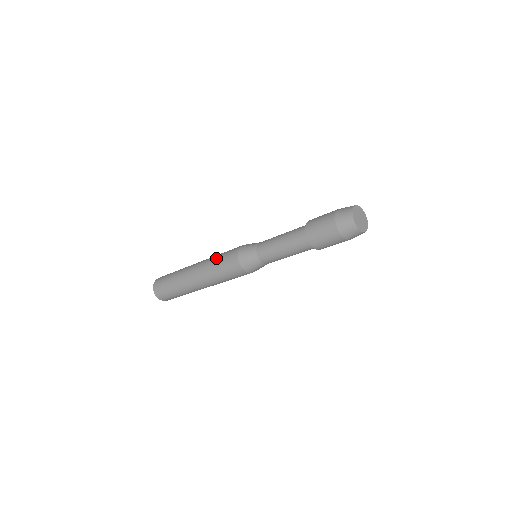
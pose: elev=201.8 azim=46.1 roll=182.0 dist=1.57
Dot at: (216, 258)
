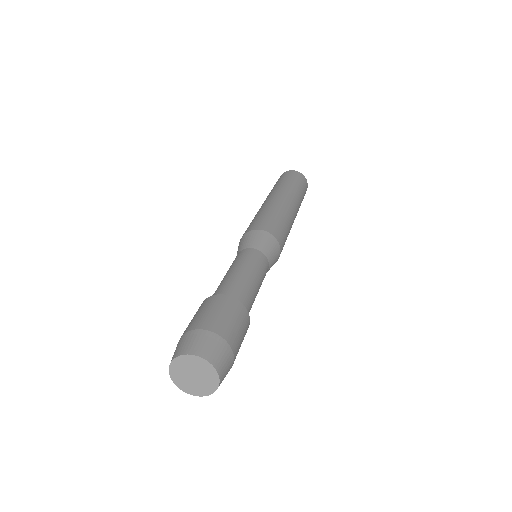
Dot at: occluded
